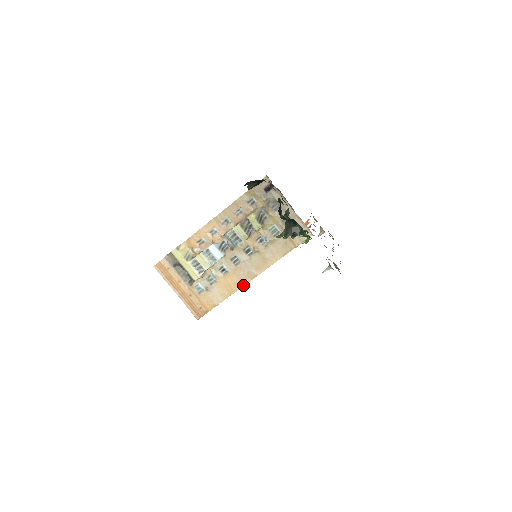
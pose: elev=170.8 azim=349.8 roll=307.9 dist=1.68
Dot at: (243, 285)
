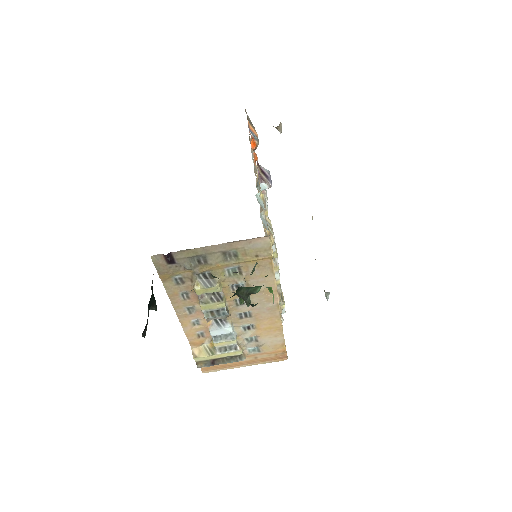
Dot at: (279, 318)
